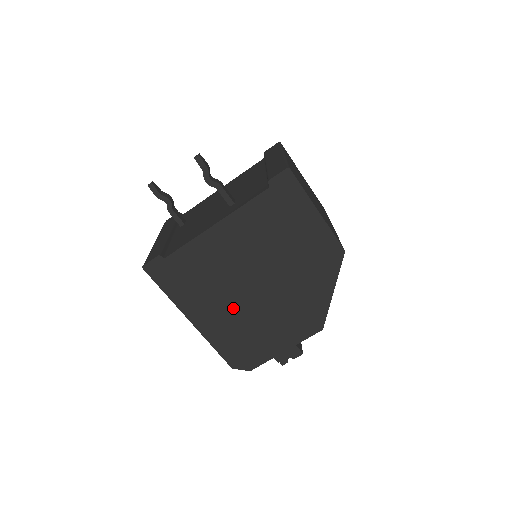
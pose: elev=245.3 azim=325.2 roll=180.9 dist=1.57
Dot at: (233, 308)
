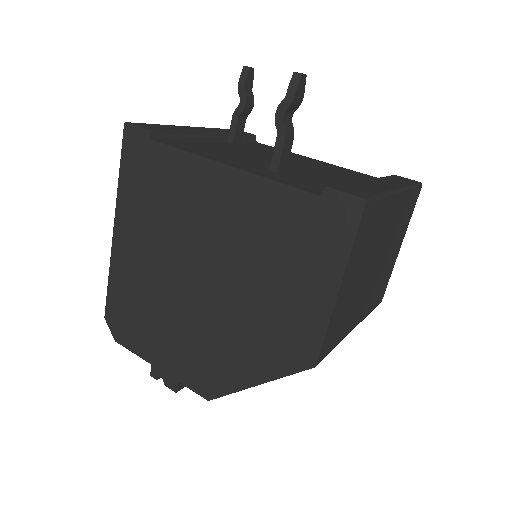
Dot at: (157, 268)
